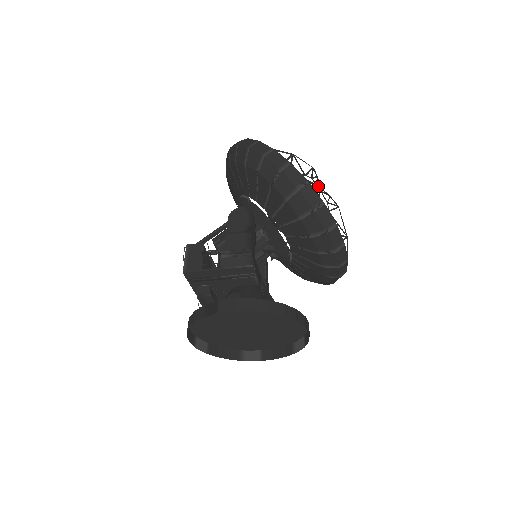
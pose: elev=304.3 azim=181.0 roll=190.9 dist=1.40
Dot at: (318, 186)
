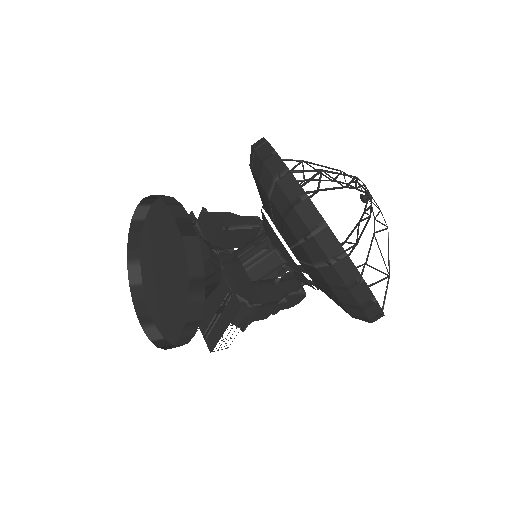
Dot at: occluded
